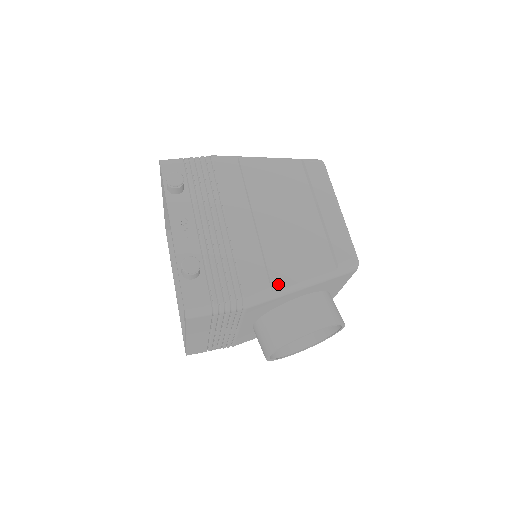
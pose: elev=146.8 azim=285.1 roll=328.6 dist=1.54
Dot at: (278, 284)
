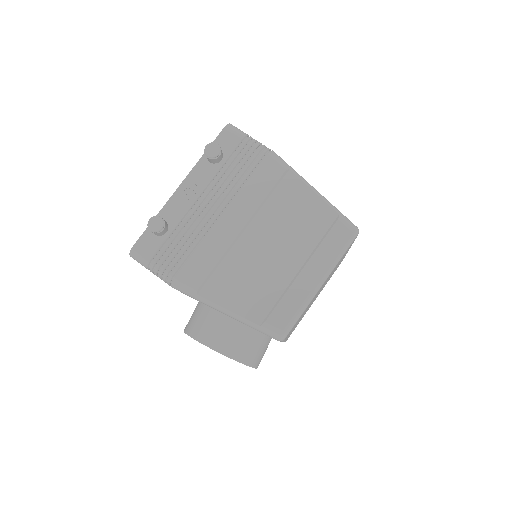
Dot at: (206, 293)
